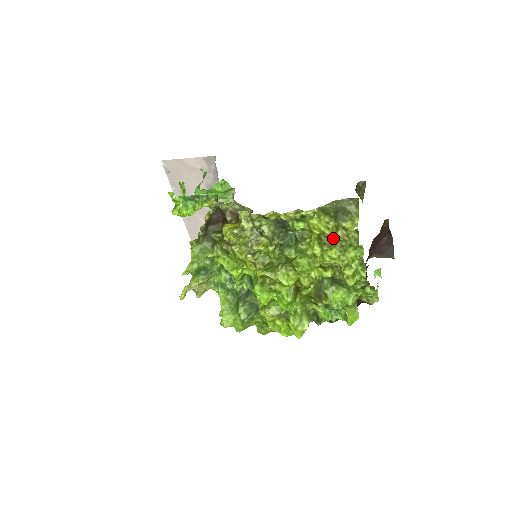
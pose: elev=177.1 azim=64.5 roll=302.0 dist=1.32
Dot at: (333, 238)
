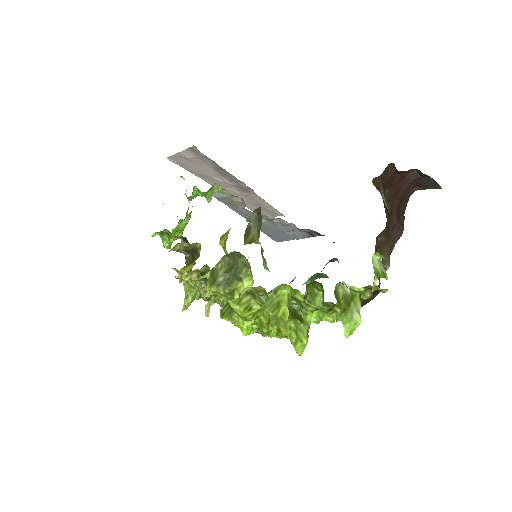
Dot at: (248, 289)
